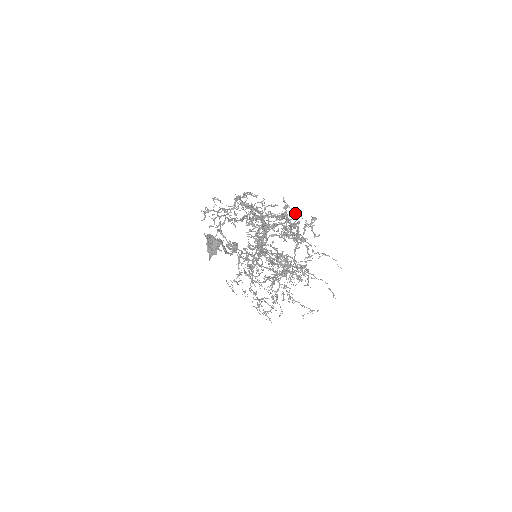
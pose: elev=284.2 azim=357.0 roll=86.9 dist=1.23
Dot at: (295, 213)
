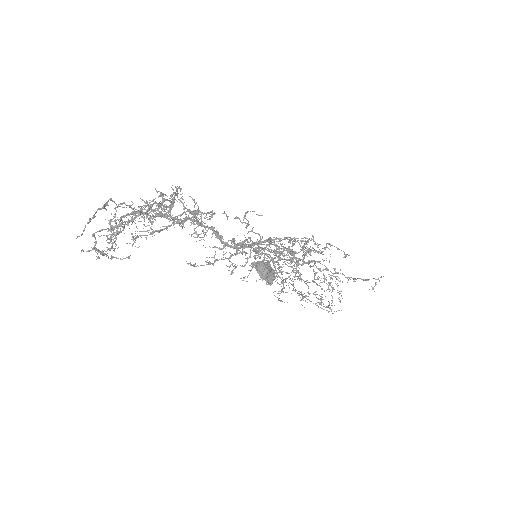
Dot at: (161, 195)
